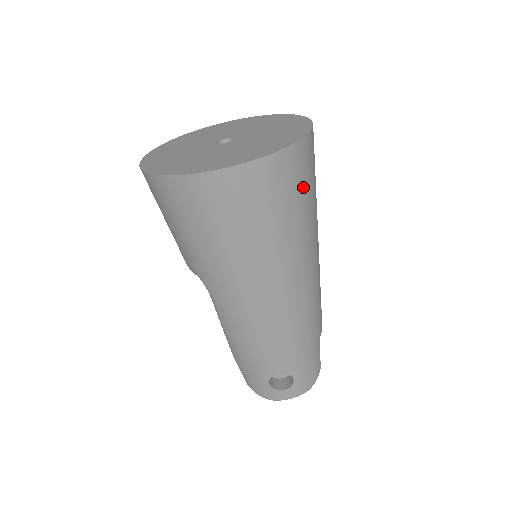
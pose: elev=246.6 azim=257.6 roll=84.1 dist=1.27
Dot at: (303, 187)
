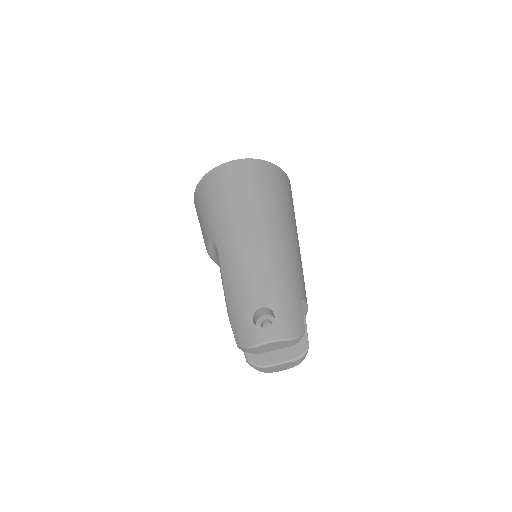
Dot at: (279, 186)
